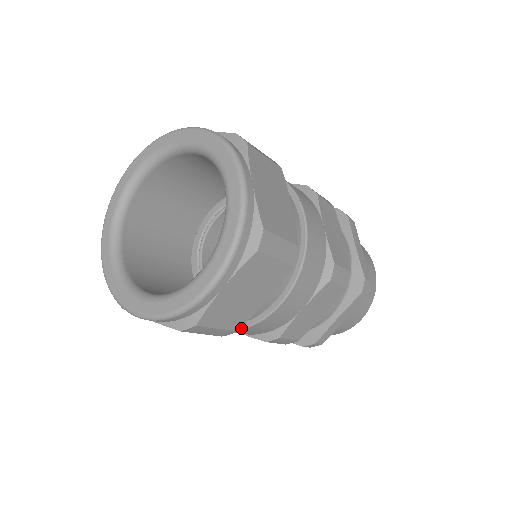
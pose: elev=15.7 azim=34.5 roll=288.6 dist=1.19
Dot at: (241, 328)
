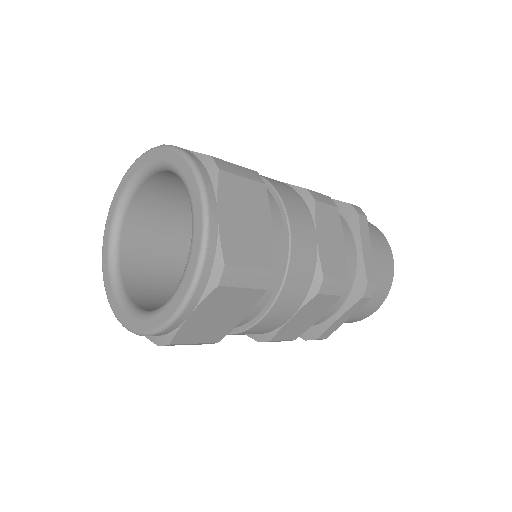
Dot at: (229, 333)
